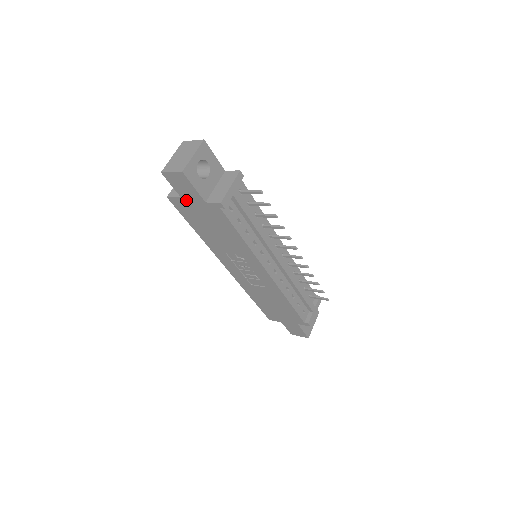
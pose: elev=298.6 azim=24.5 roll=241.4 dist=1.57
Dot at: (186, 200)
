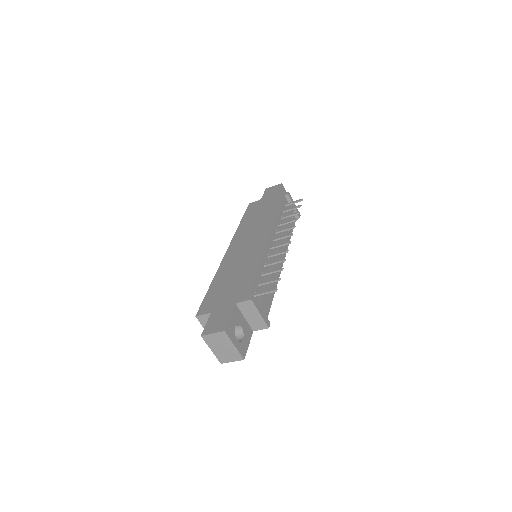
Dot at: occluded
